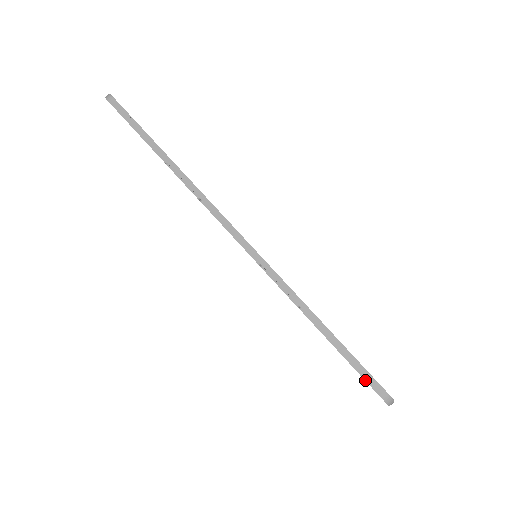
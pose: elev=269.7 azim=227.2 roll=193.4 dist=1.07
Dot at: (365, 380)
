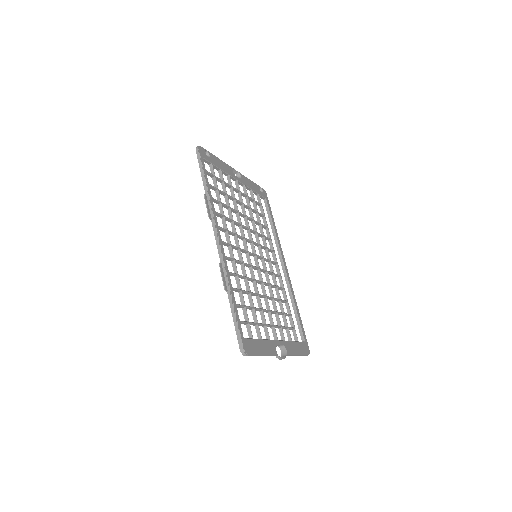
Dot at: (237, 338)
